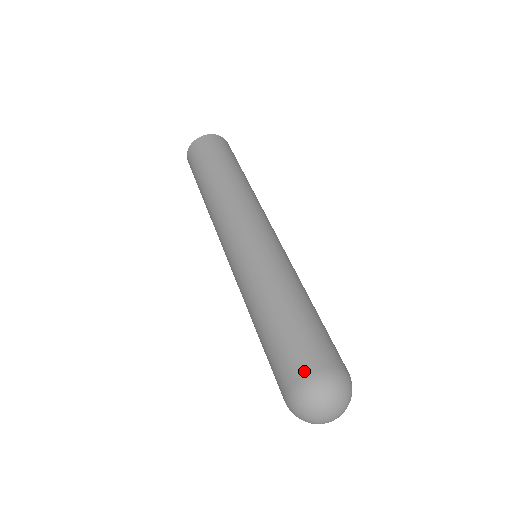
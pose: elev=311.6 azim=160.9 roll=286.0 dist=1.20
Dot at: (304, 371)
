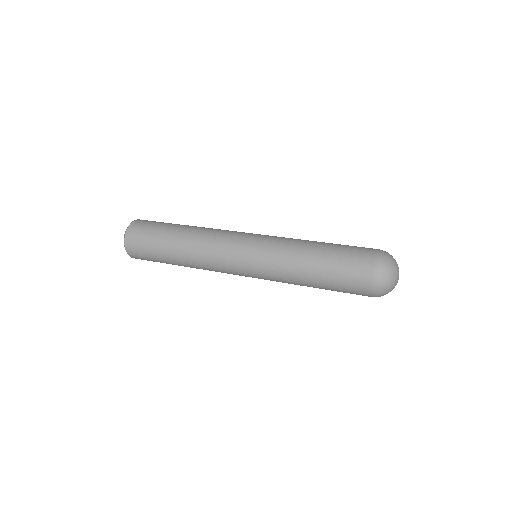
Dot at: occluded
